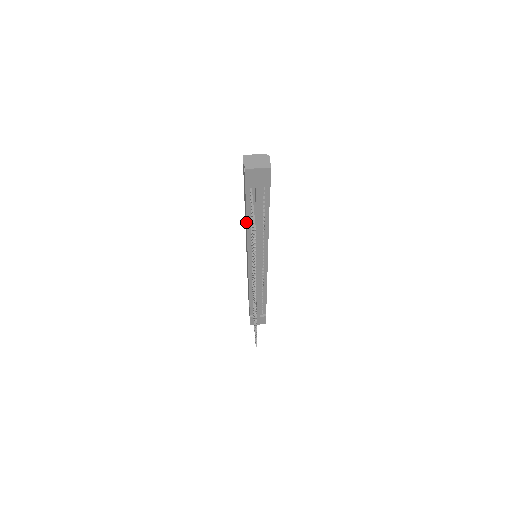
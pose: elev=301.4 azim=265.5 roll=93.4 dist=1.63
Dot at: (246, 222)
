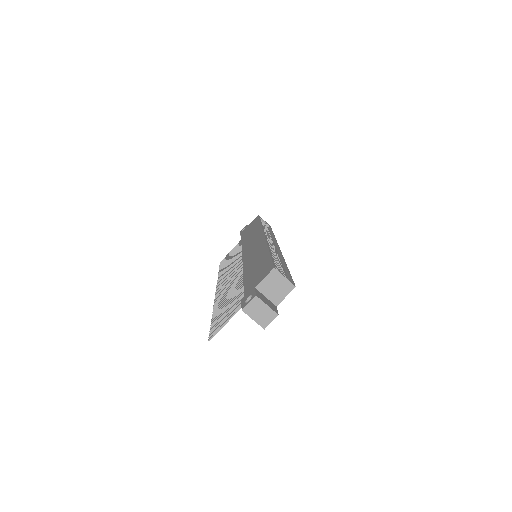
Dot at: (243, 276)
